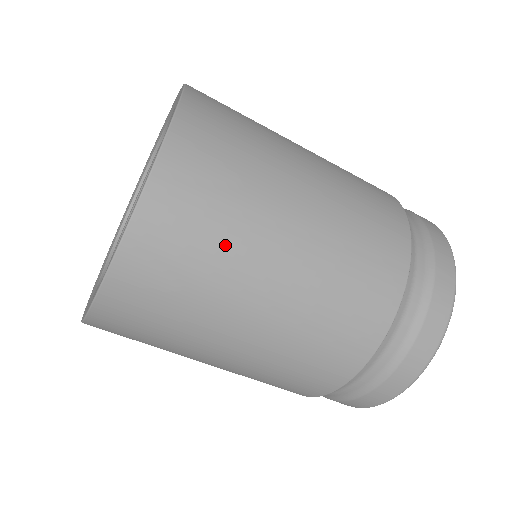
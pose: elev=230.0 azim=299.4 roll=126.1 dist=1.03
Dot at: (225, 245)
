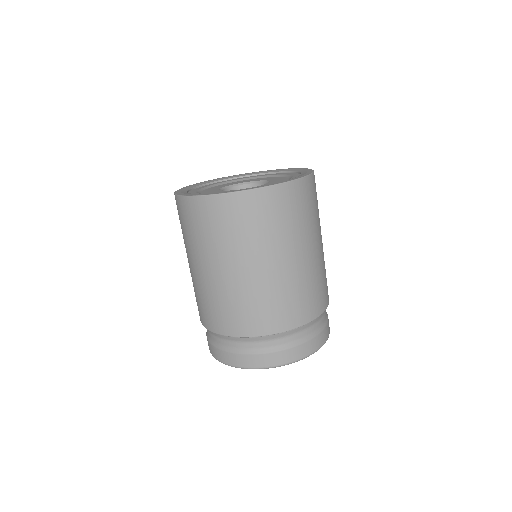
Dot at: (268, 234)
